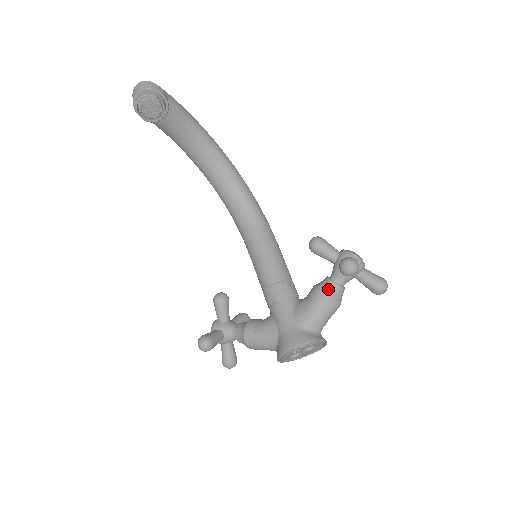
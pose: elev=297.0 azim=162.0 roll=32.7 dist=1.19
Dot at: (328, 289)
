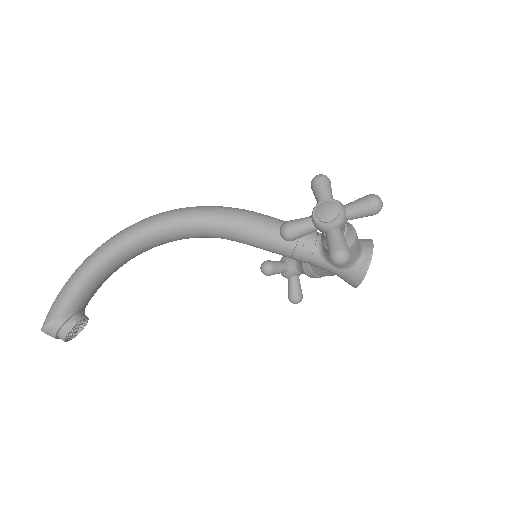
Dot at: occluded
